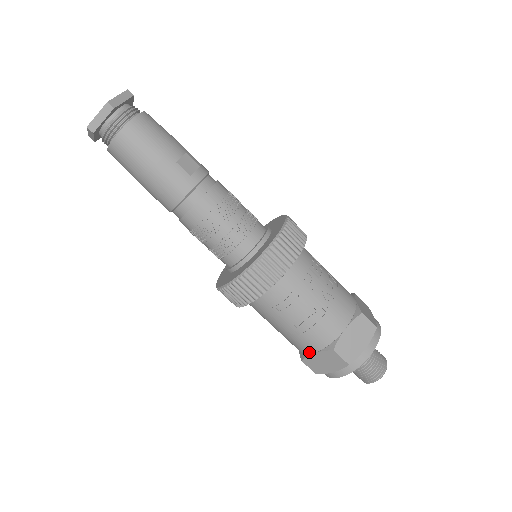
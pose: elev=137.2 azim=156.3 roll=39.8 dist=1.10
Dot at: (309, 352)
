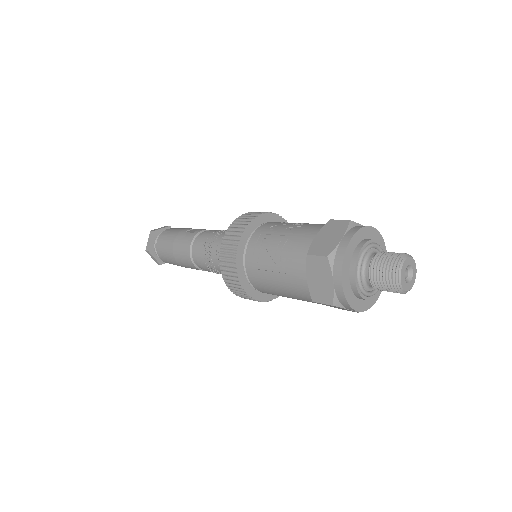
Dot at: (305, 283)
